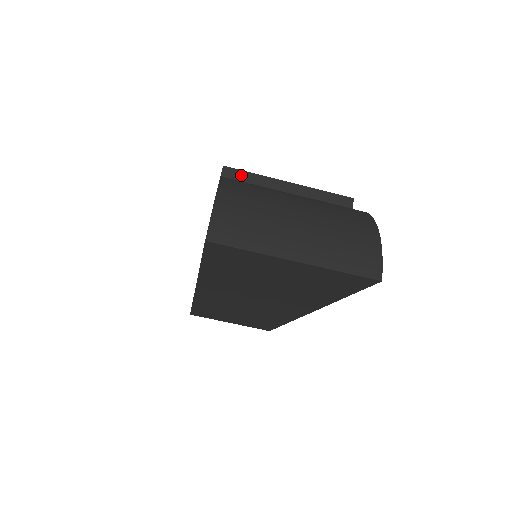
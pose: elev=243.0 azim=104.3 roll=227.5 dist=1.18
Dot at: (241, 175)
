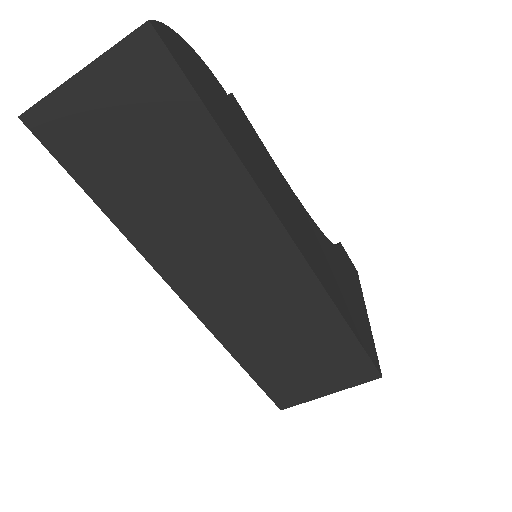
Dot at: occluded
